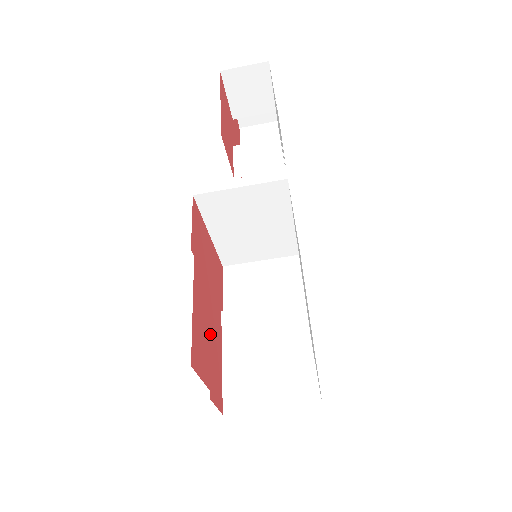
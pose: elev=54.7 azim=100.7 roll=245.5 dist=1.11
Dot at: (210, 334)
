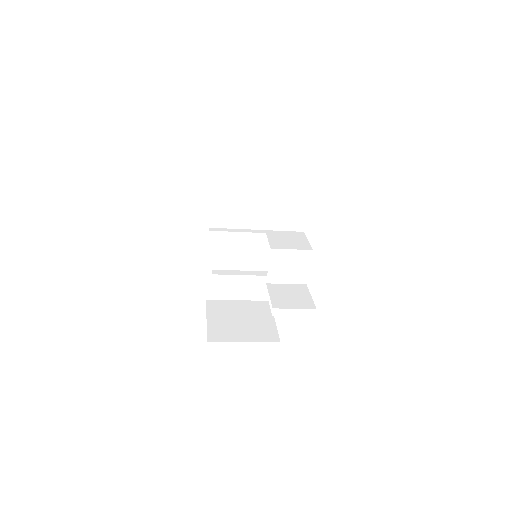
Dot at: occluded
